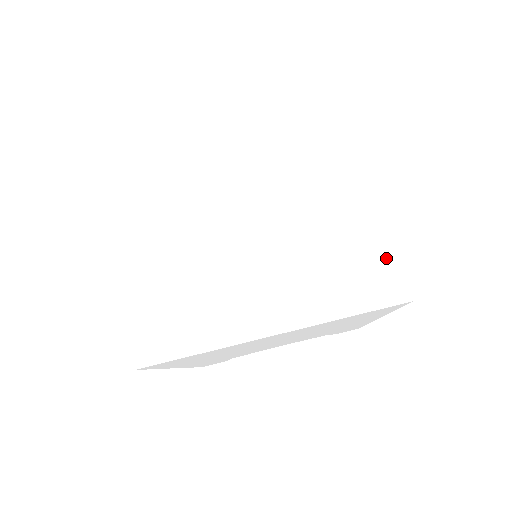
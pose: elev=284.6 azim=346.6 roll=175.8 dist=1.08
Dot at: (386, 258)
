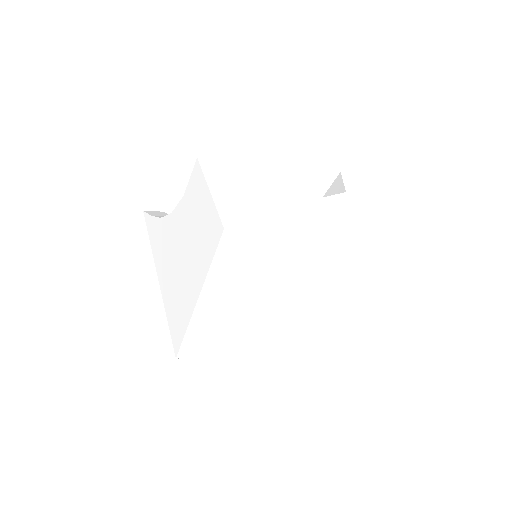
Dot at: (329, 329)
